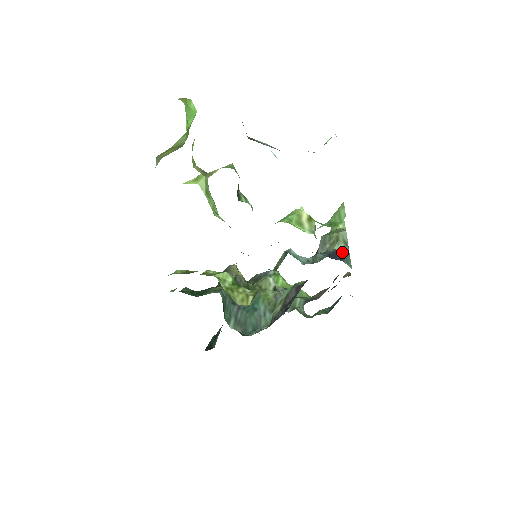
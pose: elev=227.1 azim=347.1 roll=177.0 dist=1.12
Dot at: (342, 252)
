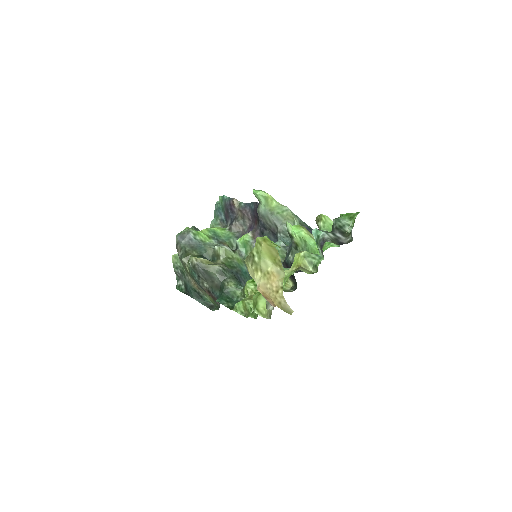
Dot at: (306, 225)
